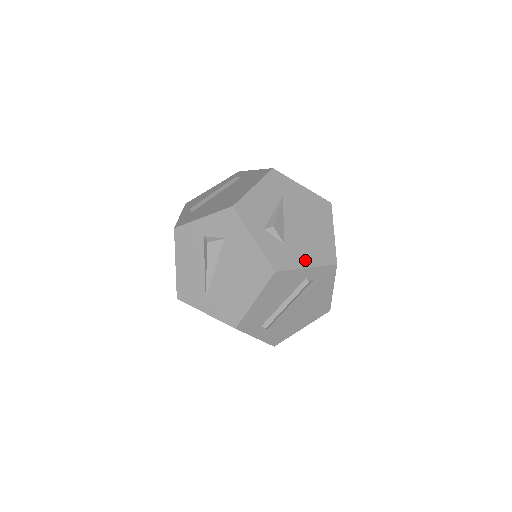
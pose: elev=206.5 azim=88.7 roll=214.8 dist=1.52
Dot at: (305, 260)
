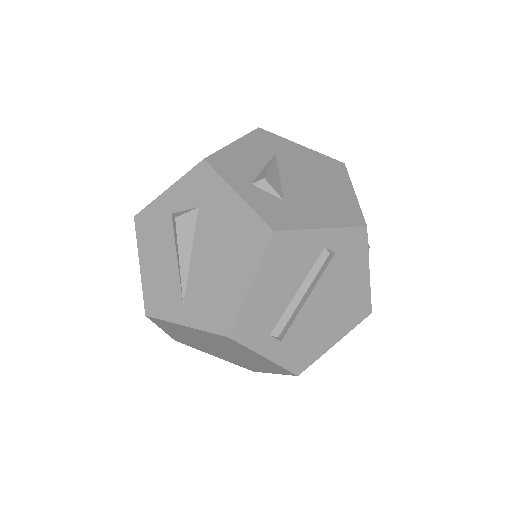
Dot at: (318, 219)
